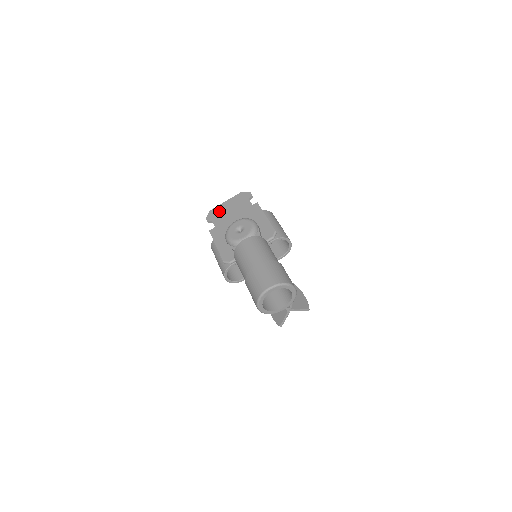
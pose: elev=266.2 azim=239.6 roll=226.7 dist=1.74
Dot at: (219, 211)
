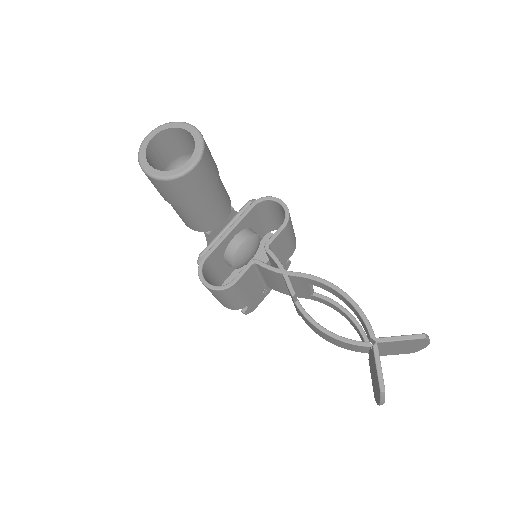
Dot at: occluded
